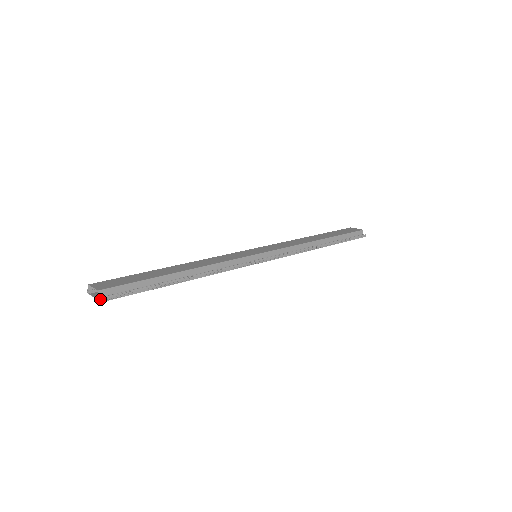
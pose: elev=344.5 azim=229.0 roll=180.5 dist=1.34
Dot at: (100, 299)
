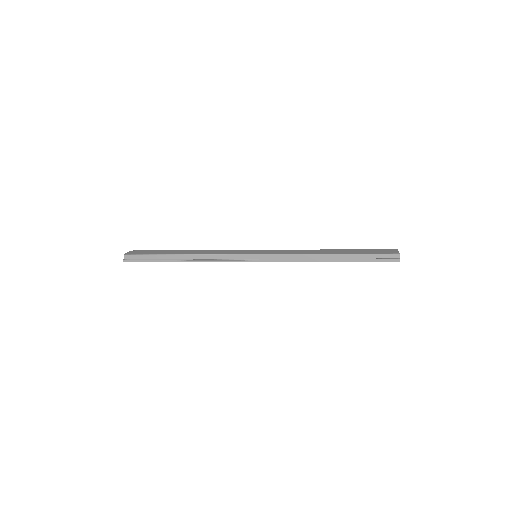
Dot at: (123, 260)
